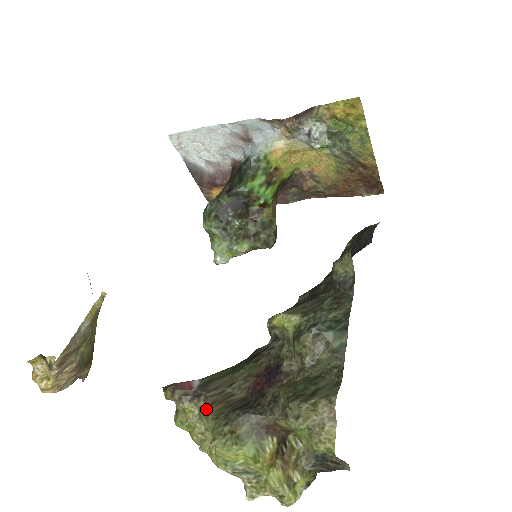
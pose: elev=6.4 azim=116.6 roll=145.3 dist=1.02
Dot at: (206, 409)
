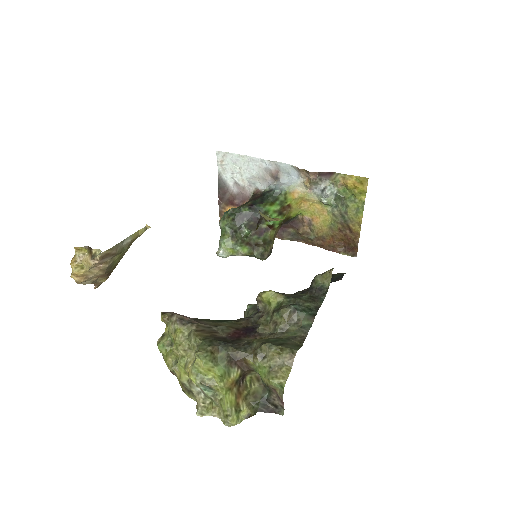
Dot at: (197, 331)
